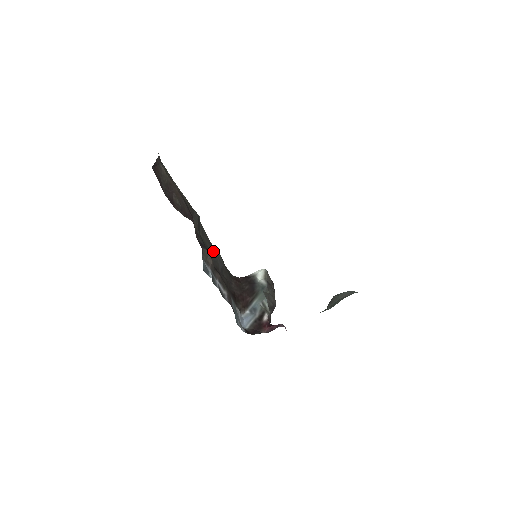
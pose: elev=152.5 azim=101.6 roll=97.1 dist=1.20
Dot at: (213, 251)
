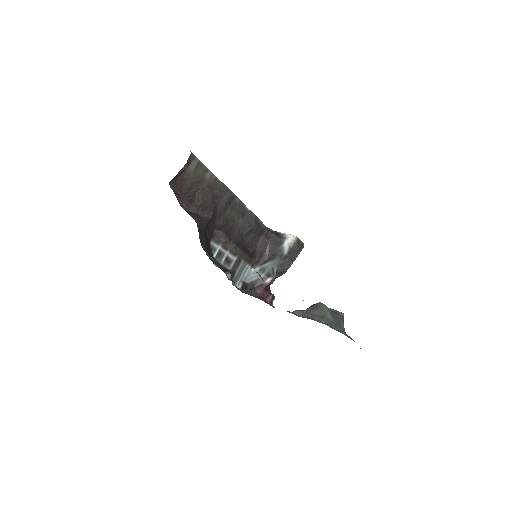
Dot at: (244, 218)
